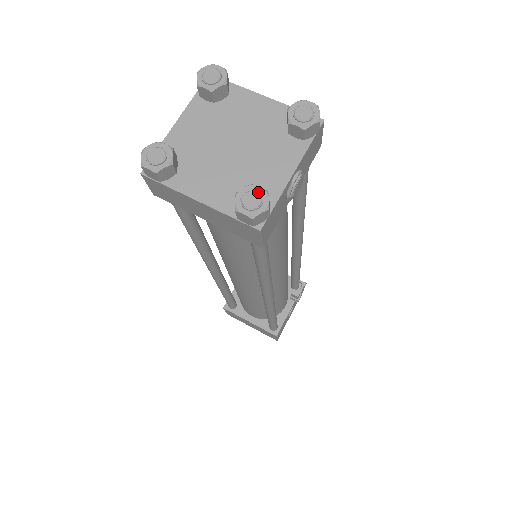
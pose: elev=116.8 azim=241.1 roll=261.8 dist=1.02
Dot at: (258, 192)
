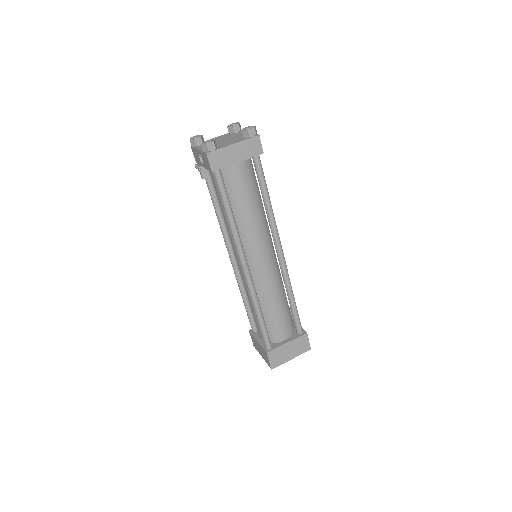
Dot at: (248, 127)
